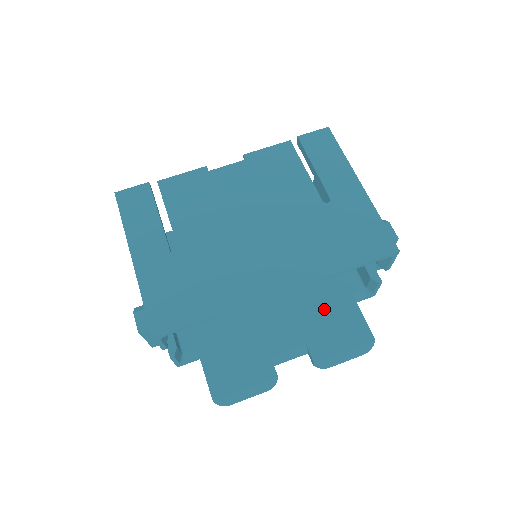
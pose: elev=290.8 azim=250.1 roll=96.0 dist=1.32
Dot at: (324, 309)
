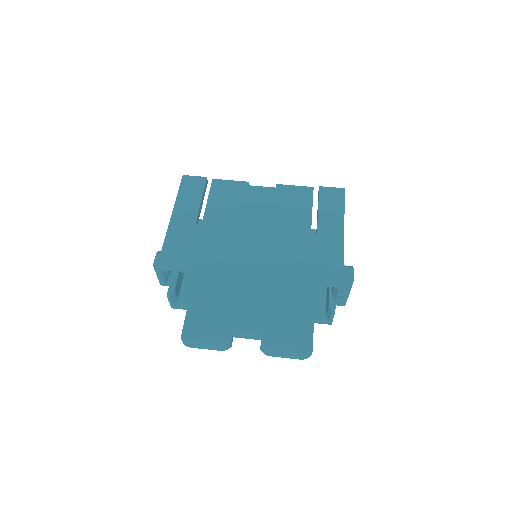
Dot at: (288, 315)
